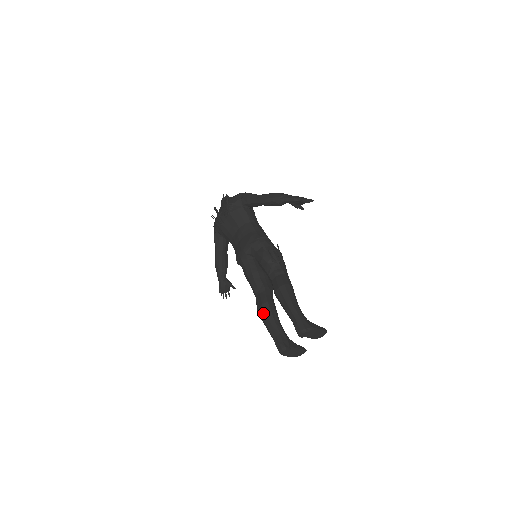
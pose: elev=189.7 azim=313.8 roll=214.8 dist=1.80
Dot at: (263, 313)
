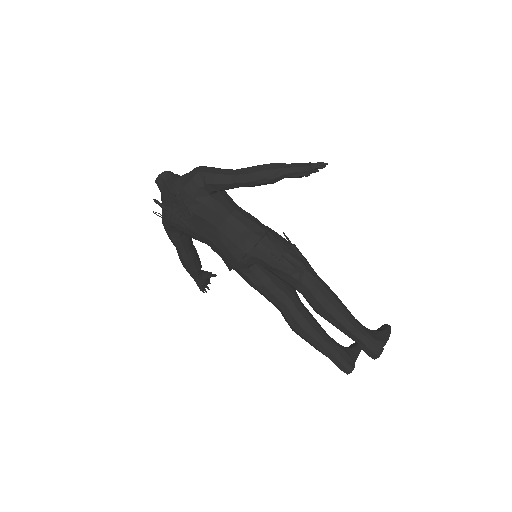
Dot at: (306, 335)
